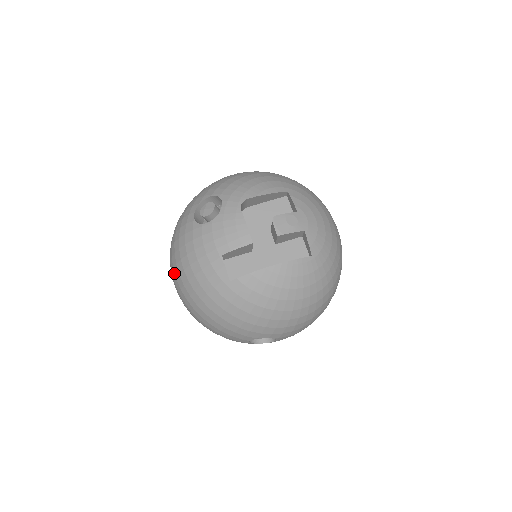
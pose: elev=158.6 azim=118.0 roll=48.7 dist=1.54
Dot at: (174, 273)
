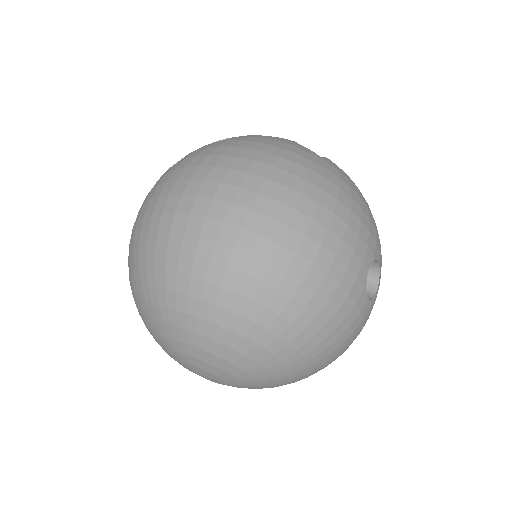
Dot at: (228, 185)
